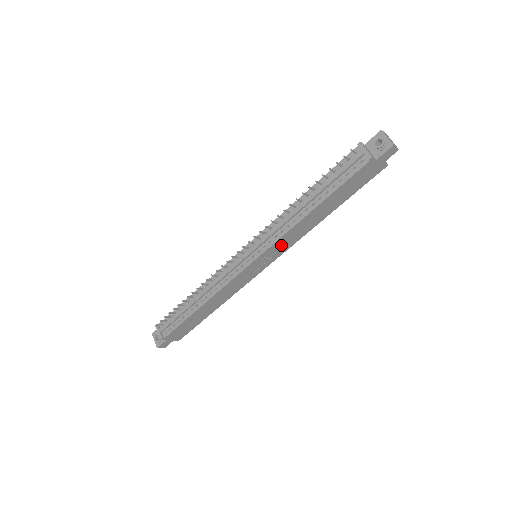
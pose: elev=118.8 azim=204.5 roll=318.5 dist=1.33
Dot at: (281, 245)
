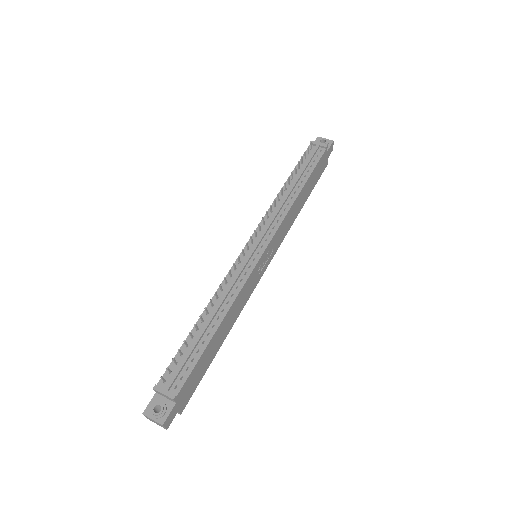
Dot at: (279, 235)
